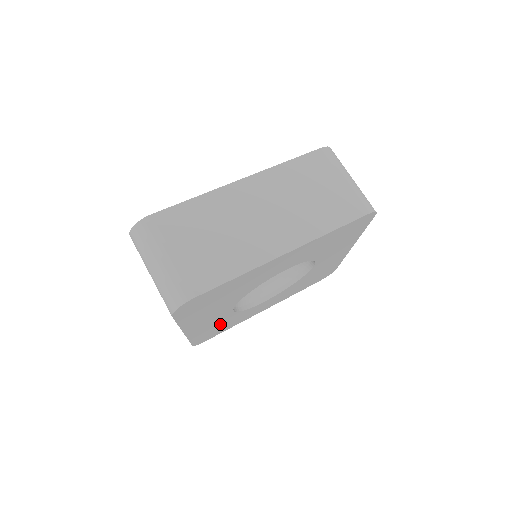
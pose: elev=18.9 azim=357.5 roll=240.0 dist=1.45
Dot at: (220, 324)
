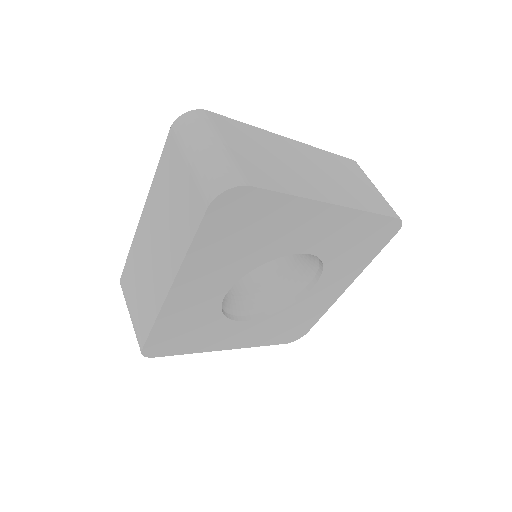
Dot at: (193, 323)
